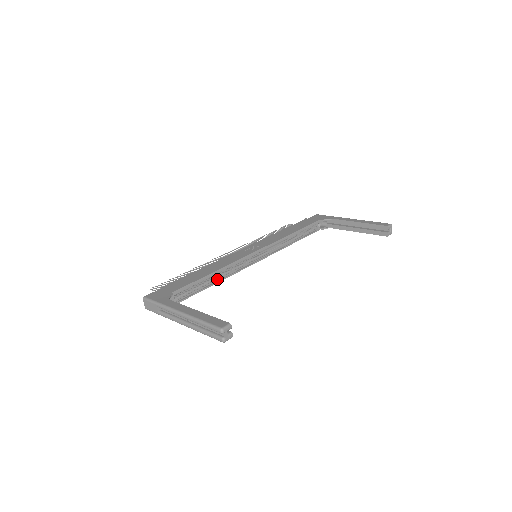
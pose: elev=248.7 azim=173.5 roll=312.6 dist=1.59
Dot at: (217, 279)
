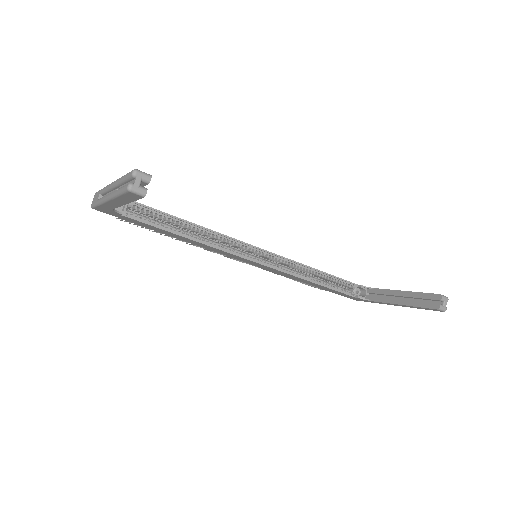
Dot at: (193, 236)
